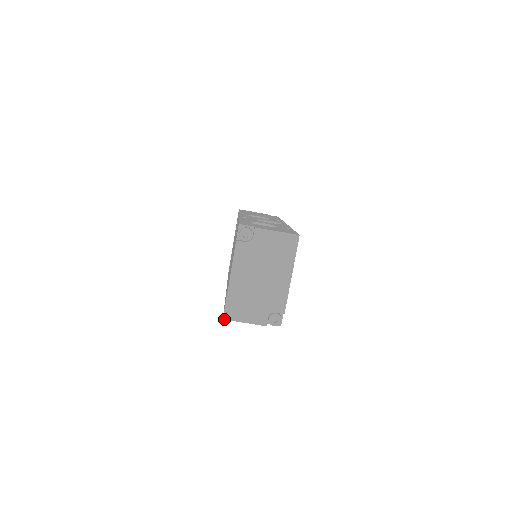
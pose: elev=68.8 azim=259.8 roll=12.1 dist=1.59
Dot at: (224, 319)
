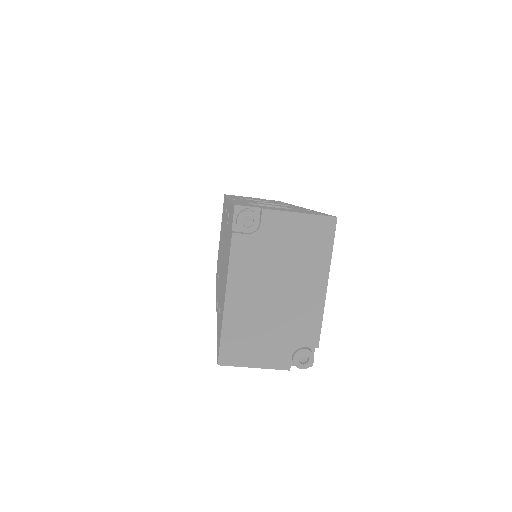
Dot at: (220, 364)
